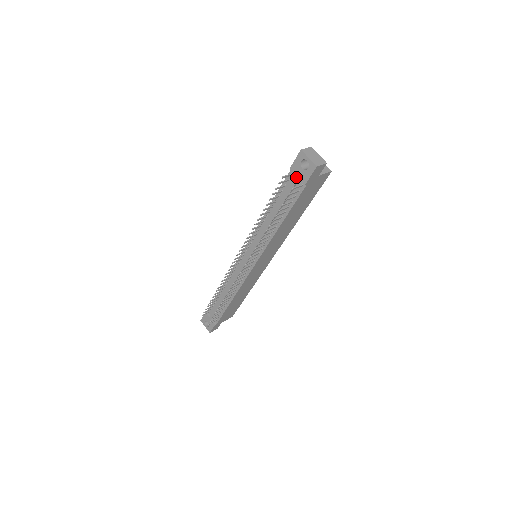
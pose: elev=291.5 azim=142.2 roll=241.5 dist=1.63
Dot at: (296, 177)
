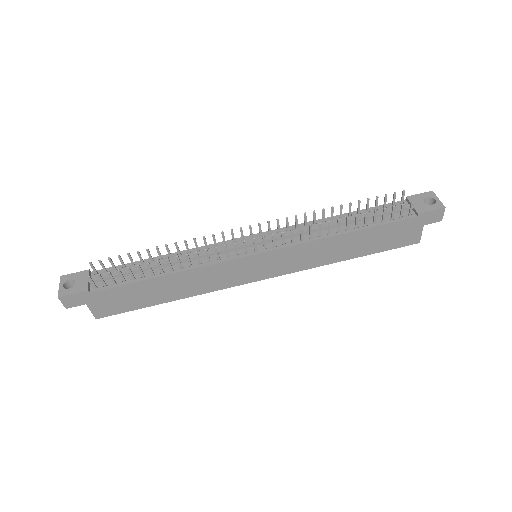
Dot at: occluded
